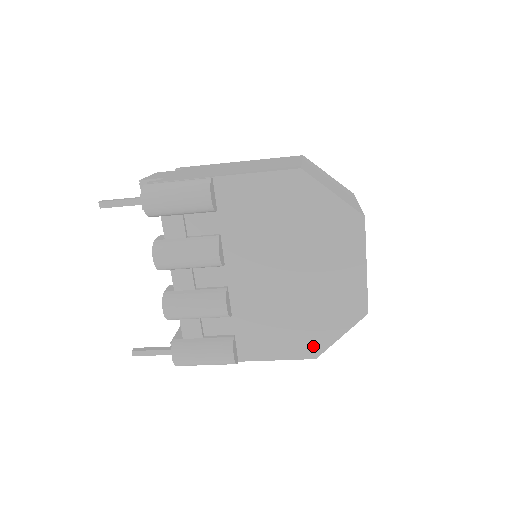
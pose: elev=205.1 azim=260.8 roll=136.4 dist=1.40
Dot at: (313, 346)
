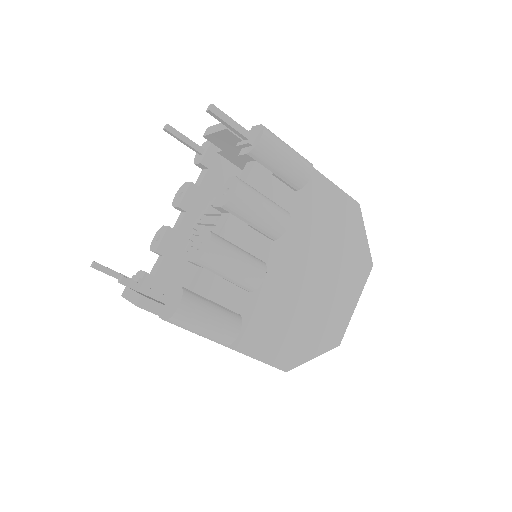
Dot at: (291, 358)
